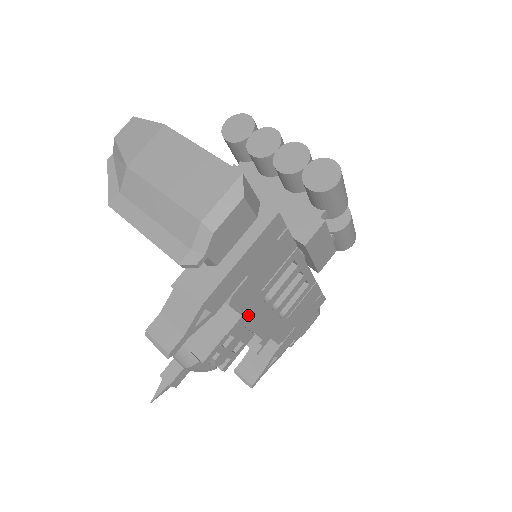
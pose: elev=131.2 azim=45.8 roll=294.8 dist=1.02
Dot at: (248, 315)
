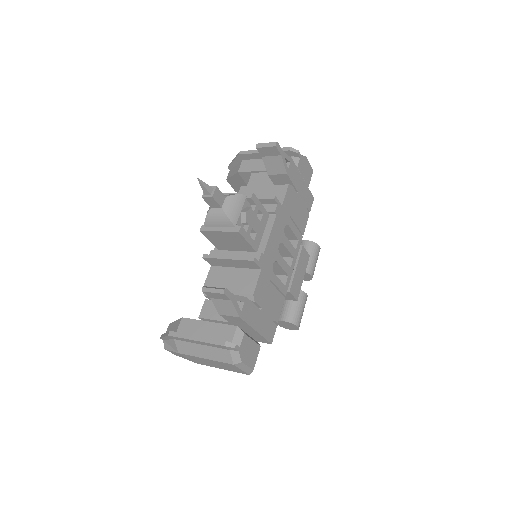
Dot at: (281, 214)
